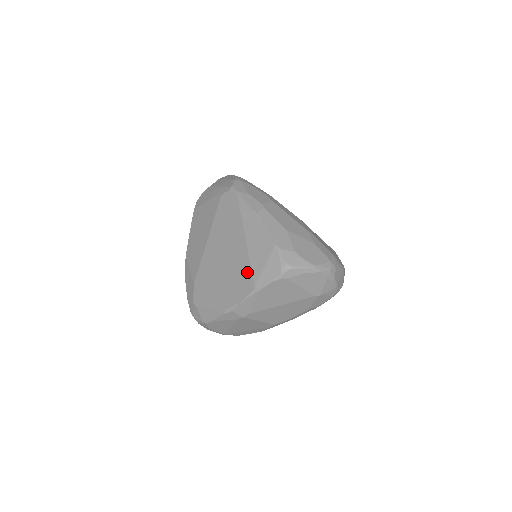
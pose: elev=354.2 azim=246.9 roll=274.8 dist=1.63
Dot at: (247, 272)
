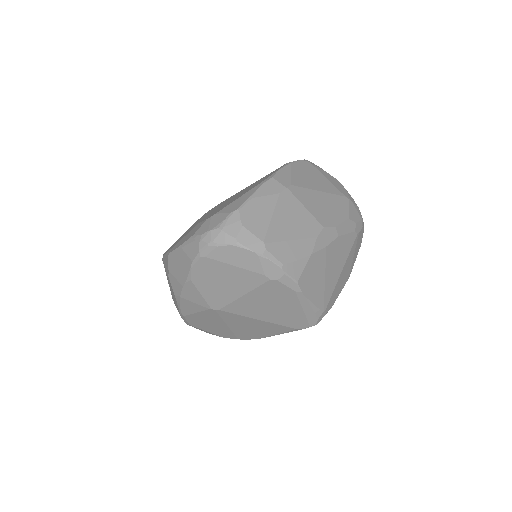
Dot at: occluded
